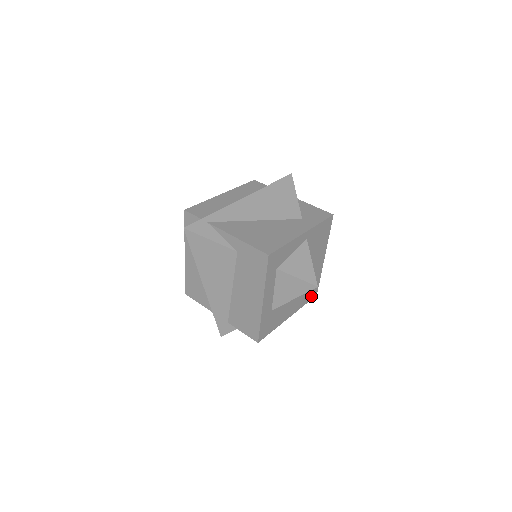
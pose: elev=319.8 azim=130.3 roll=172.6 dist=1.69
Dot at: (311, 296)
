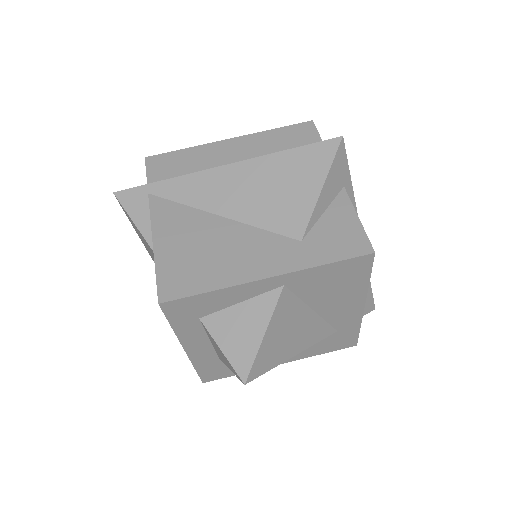
Dot at: (339, 346)
